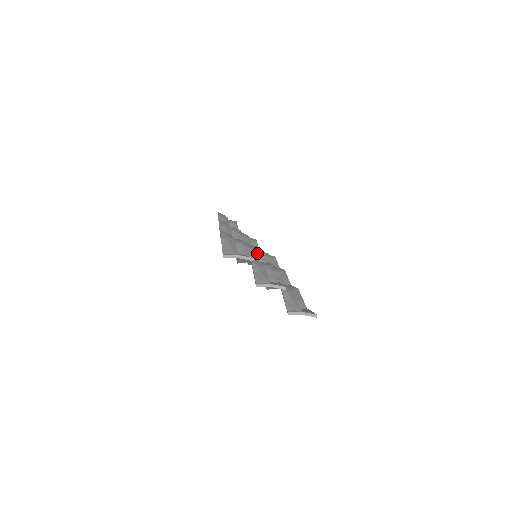
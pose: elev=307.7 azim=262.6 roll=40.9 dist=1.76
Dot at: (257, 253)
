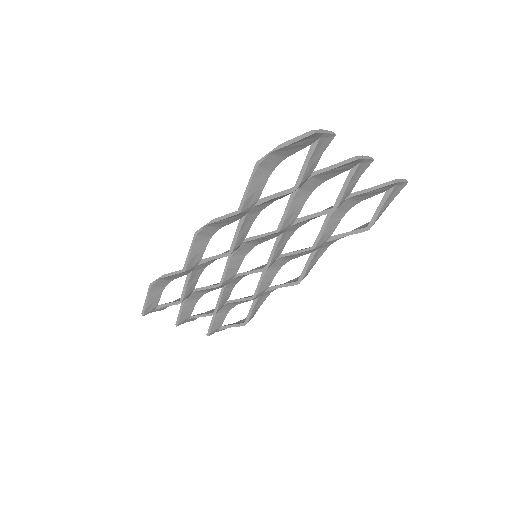
Dot at: occluded
